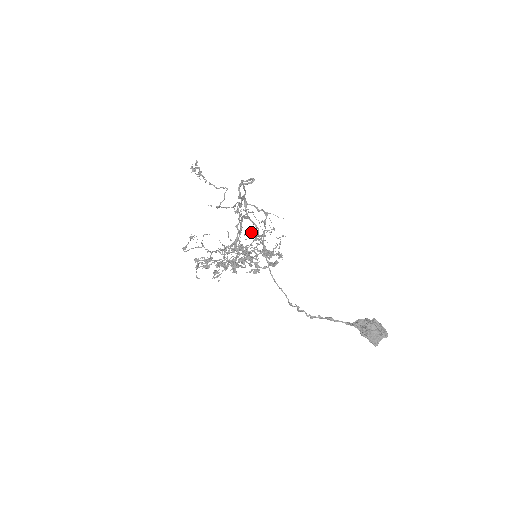
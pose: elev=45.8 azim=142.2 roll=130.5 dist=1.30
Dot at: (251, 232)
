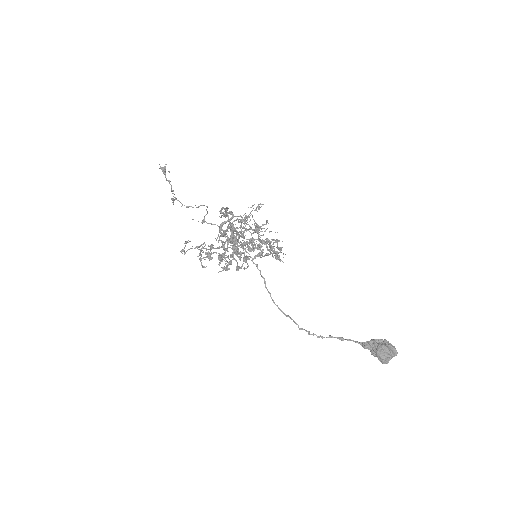
Dot at: (244, 218)
